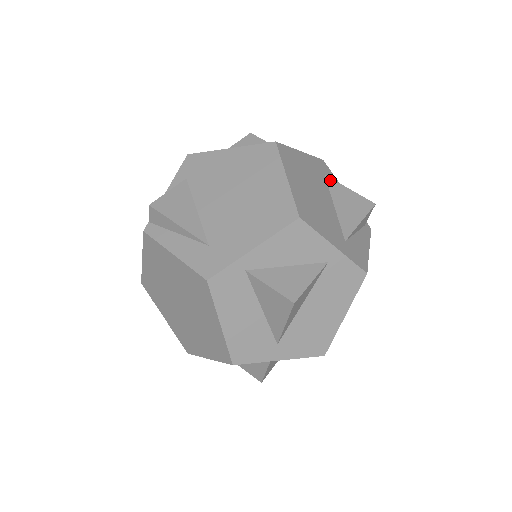
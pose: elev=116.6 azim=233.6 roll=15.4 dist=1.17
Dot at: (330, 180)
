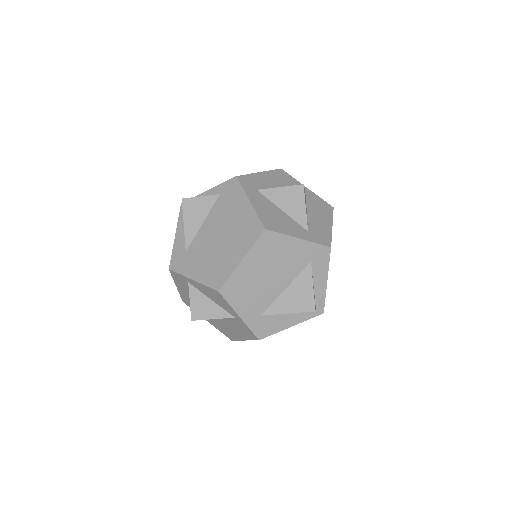
Dot at: (309, 269)
